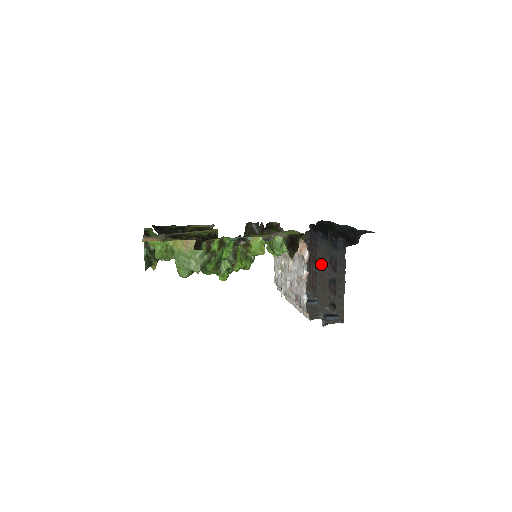
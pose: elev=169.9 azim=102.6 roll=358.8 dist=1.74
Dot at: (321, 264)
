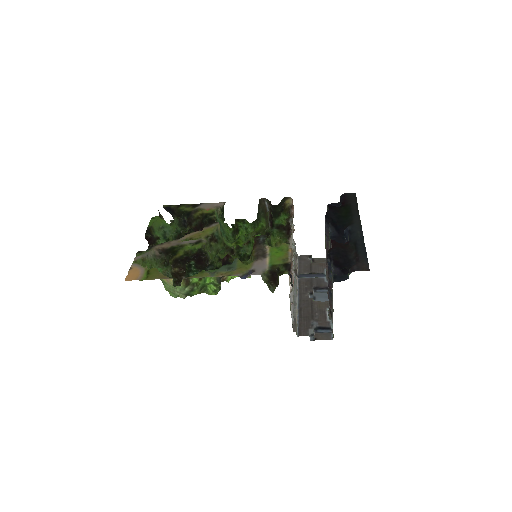
Dot at: occluded
